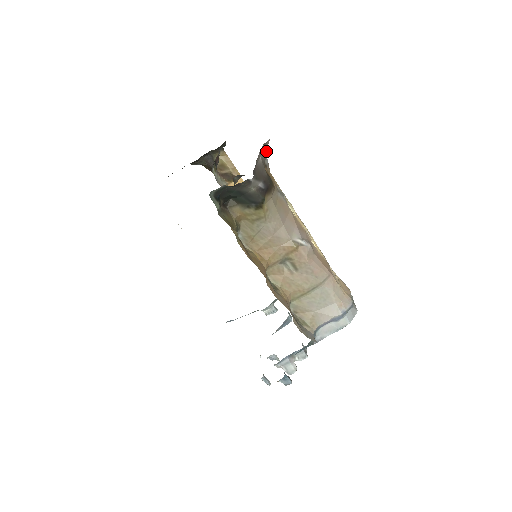
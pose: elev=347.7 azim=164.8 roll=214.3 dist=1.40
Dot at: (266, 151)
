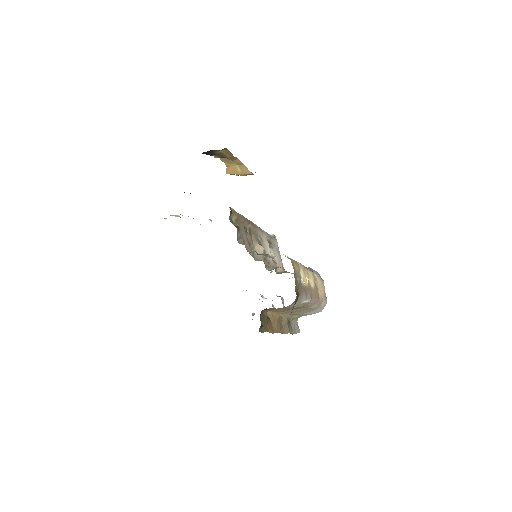
Dot at: occluded
